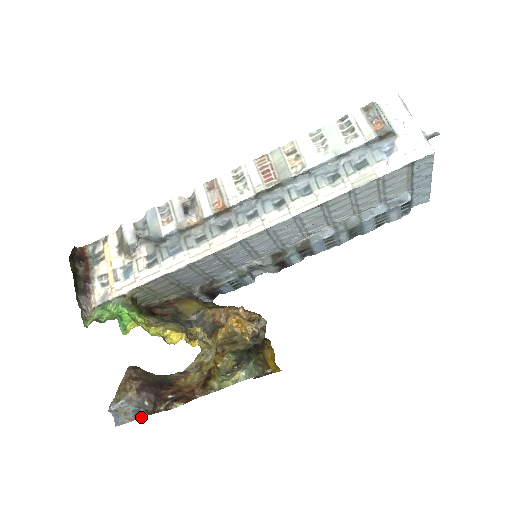
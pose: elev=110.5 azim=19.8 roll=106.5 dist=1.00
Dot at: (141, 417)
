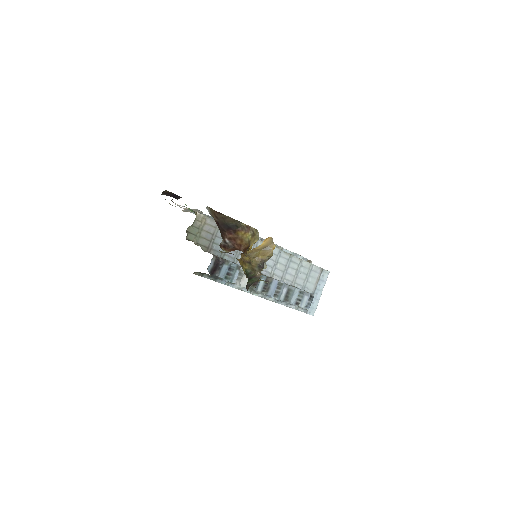
Dot at: occluded
